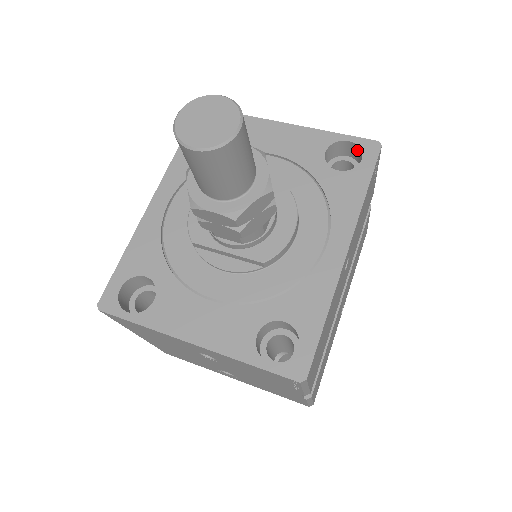
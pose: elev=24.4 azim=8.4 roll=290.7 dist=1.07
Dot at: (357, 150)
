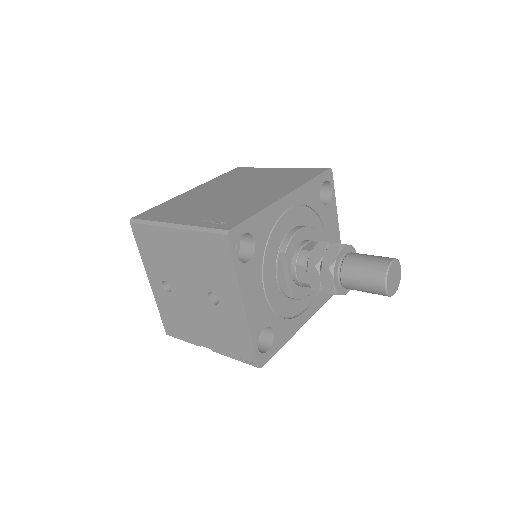
Dot at: occluded
